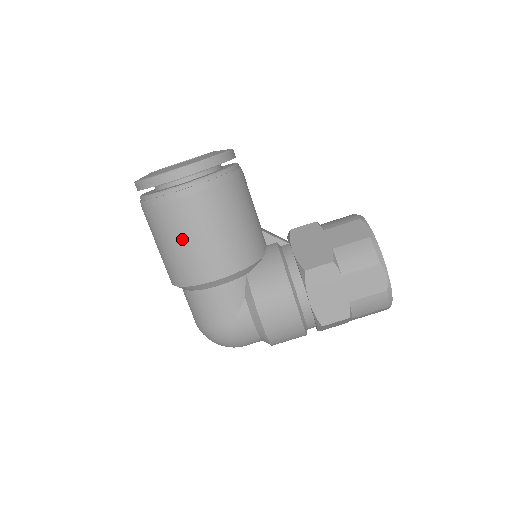
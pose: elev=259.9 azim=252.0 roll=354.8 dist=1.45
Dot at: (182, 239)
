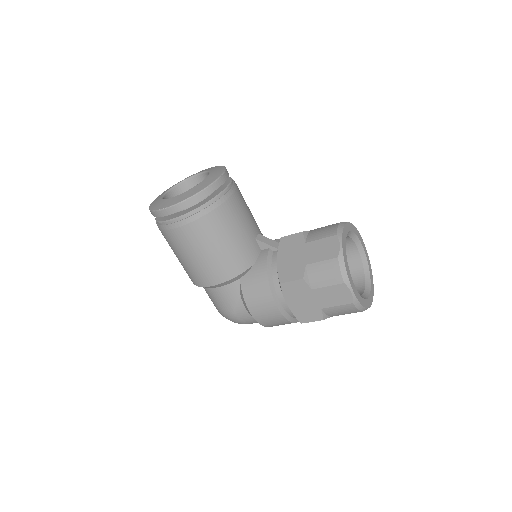
Dot at: (183, 256)
